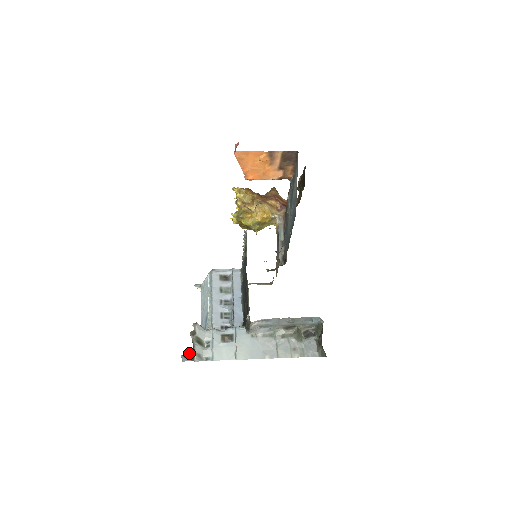
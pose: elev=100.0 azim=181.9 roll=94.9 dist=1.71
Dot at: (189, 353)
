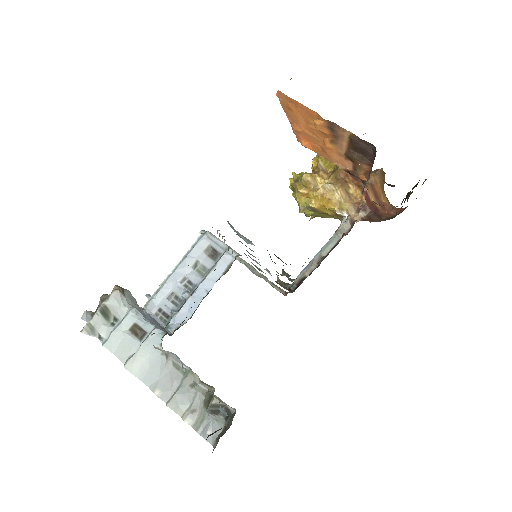
Dot at: occluded
